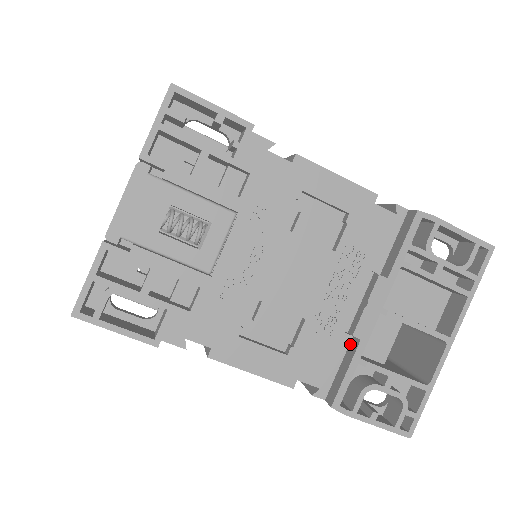
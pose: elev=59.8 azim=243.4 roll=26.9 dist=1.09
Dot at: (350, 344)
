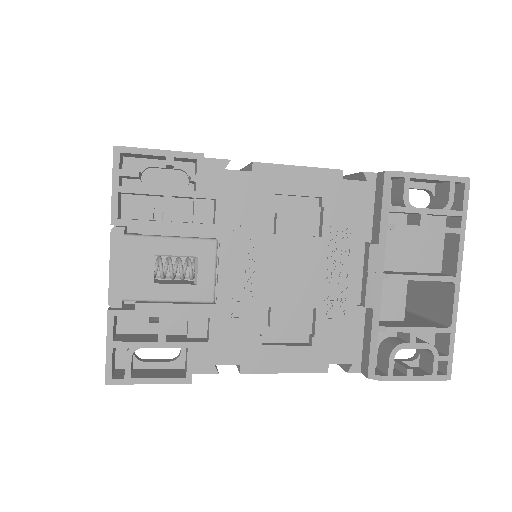
Dot at: (366, 315)
